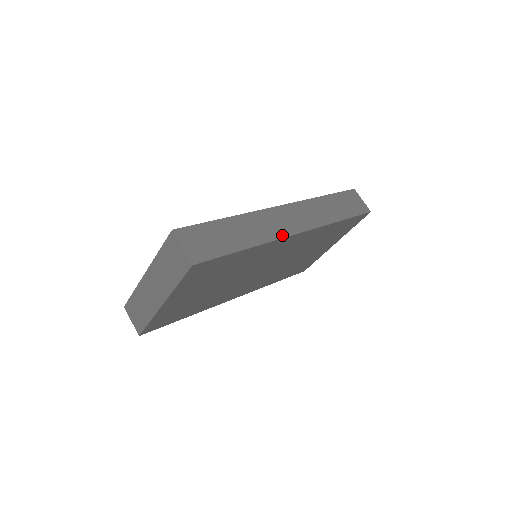
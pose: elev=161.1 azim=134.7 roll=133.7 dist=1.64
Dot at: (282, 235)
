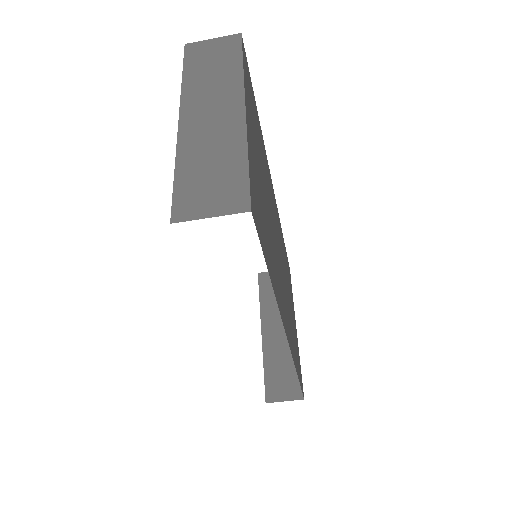
Dot at: occluded
